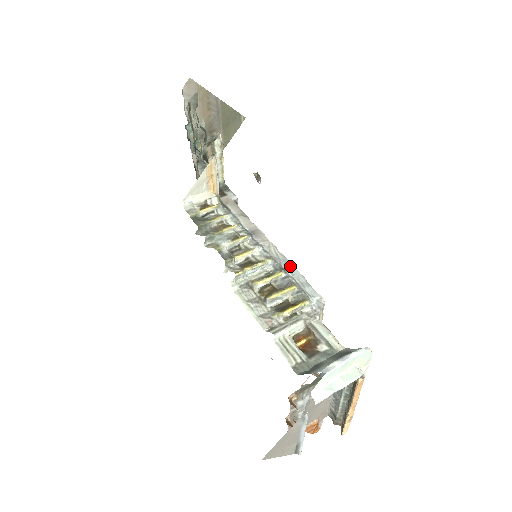
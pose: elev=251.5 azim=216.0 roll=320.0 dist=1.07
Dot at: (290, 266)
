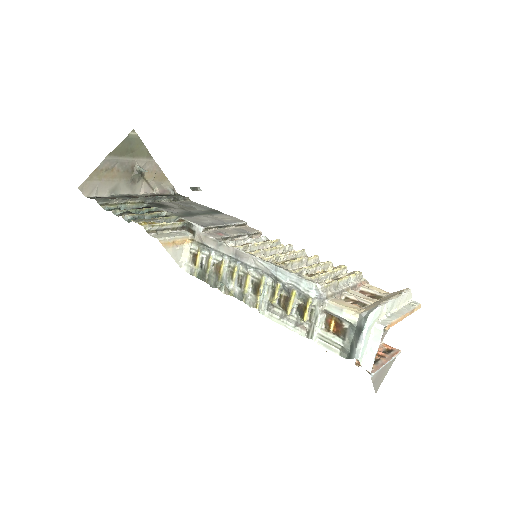
Dot at: (279, 271)
